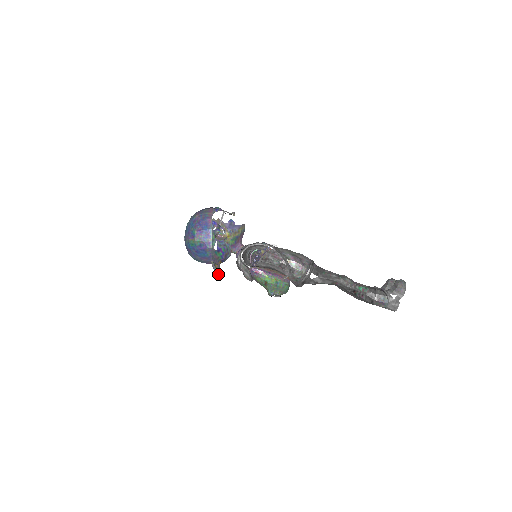
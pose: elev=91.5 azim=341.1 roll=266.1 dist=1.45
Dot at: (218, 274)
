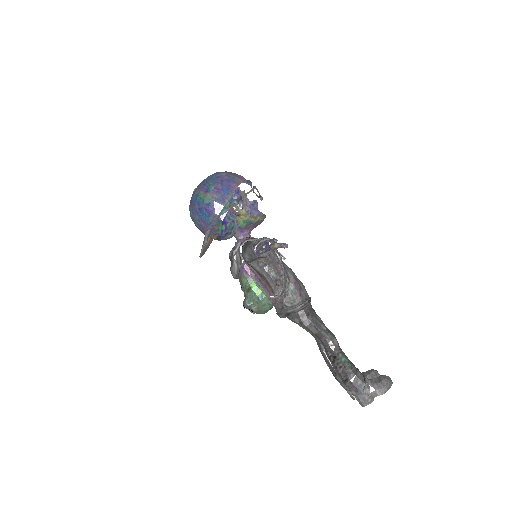
Dot at: (204, 251)
